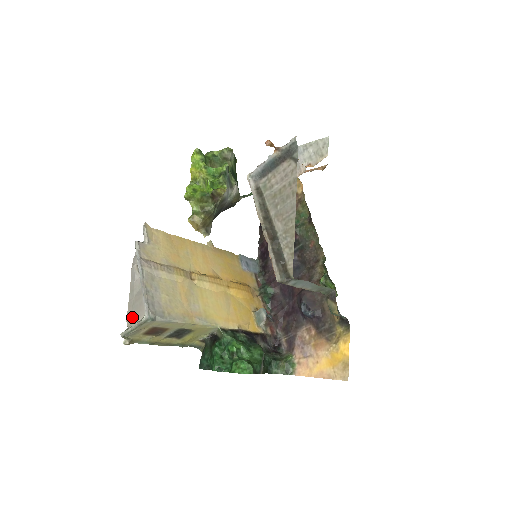
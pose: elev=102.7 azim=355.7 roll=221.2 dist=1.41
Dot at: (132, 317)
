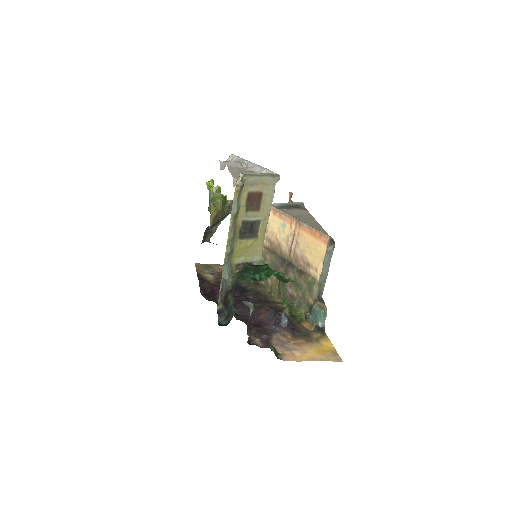
Dot at: occluded
